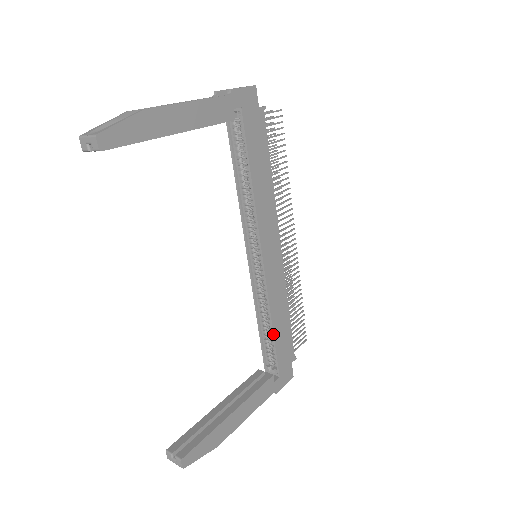
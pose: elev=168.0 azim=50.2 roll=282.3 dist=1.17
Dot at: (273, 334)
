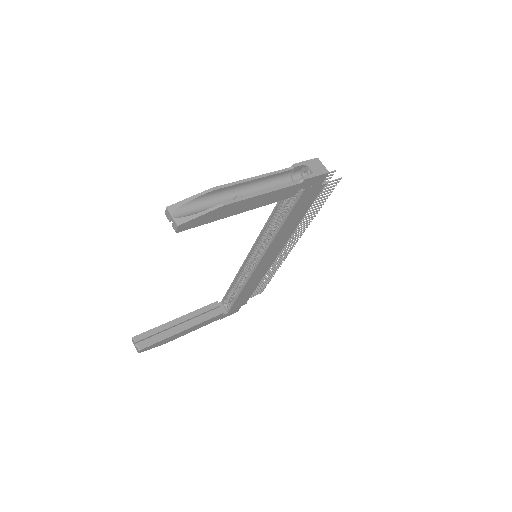
Dot at: (238, 295)
